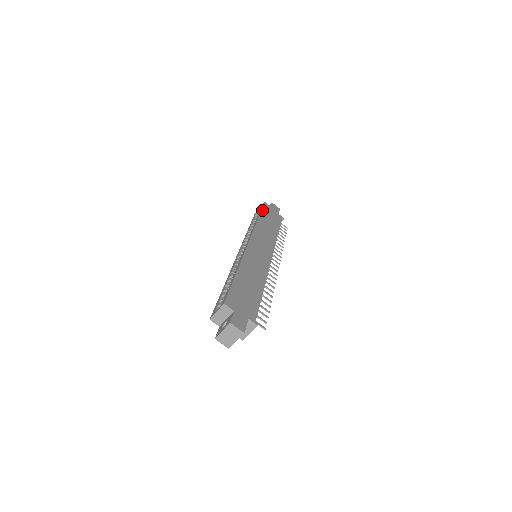
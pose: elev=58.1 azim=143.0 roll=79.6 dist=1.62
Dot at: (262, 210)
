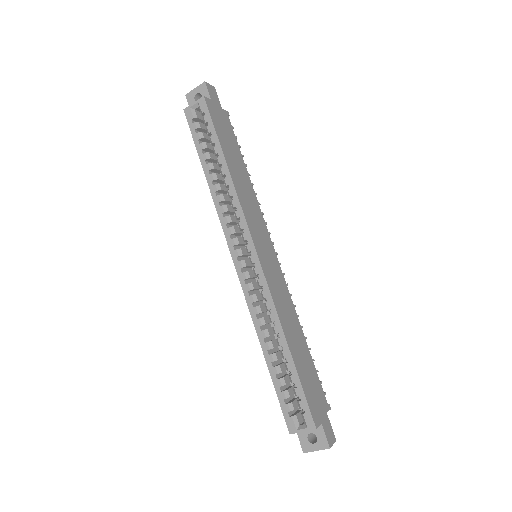
Dot at: (216, 132)
